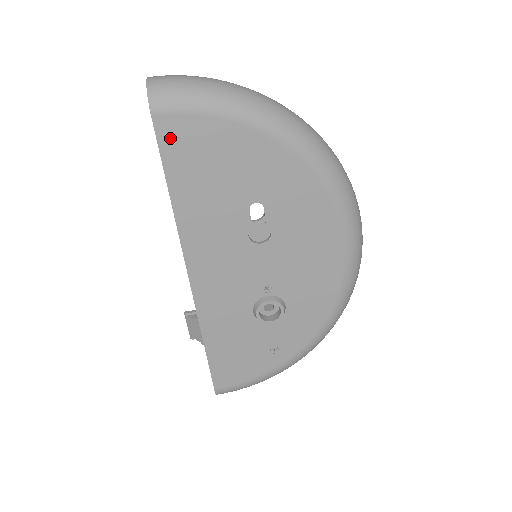
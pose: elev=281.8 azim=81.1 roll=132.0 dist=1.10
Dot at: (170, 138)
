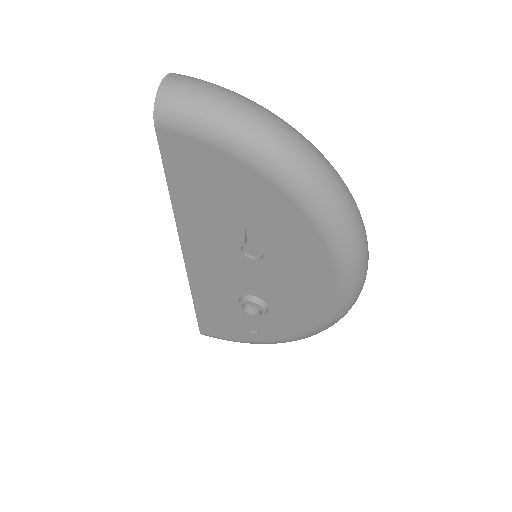
Dot at: (172, 151)
